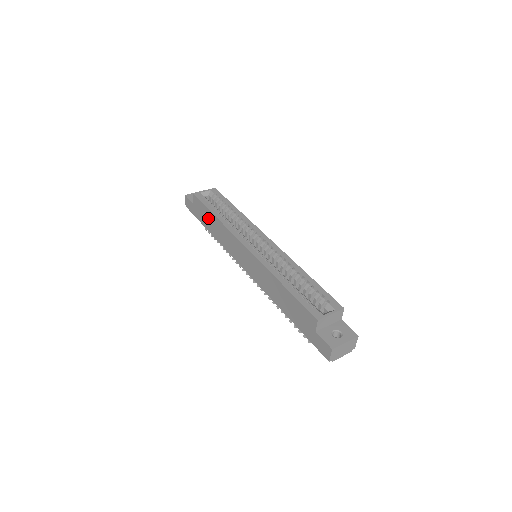
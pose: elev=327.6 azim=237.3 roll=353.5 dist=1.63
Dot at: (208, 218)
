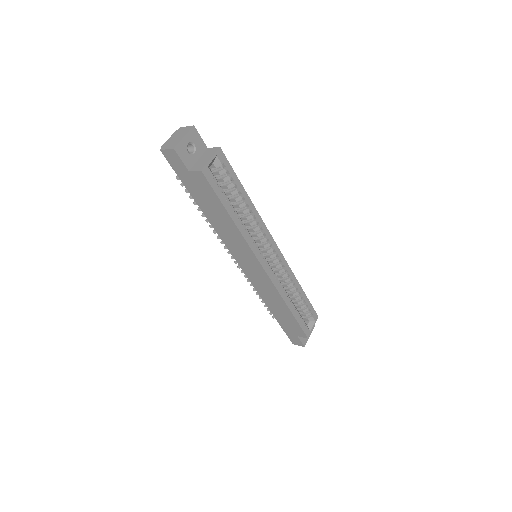
Dot at: (214, 208)
